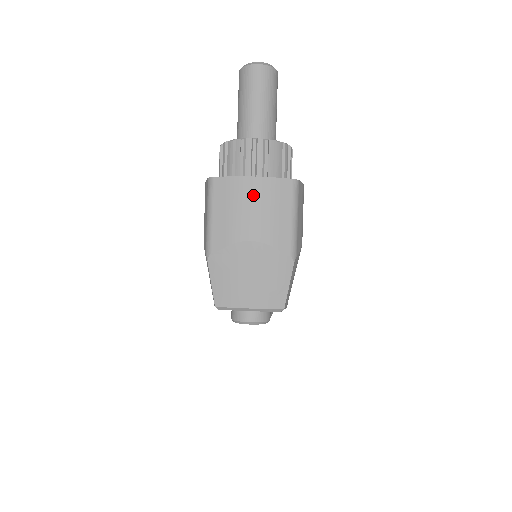
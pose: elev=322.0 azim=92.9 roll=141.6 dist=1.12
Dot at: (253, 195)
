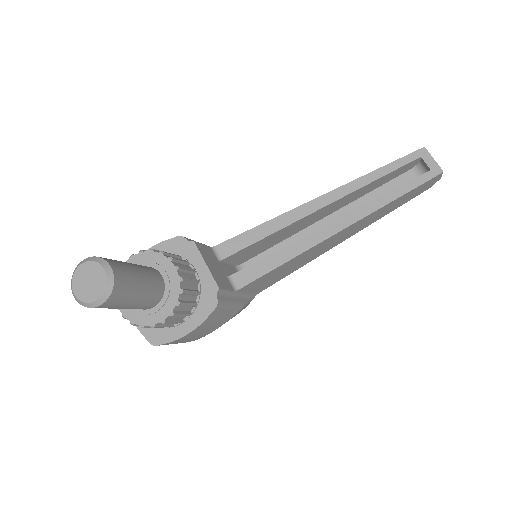
Dot at: occluded
